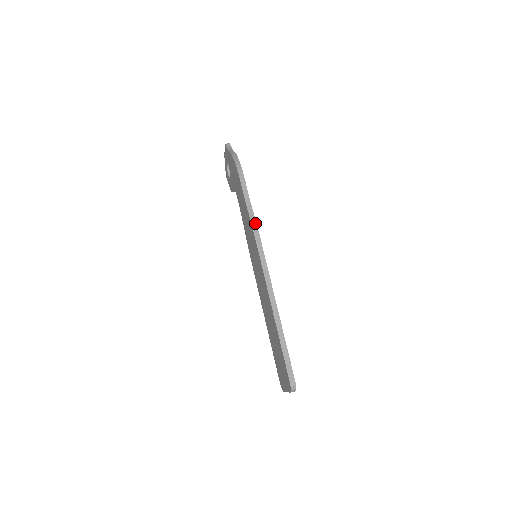
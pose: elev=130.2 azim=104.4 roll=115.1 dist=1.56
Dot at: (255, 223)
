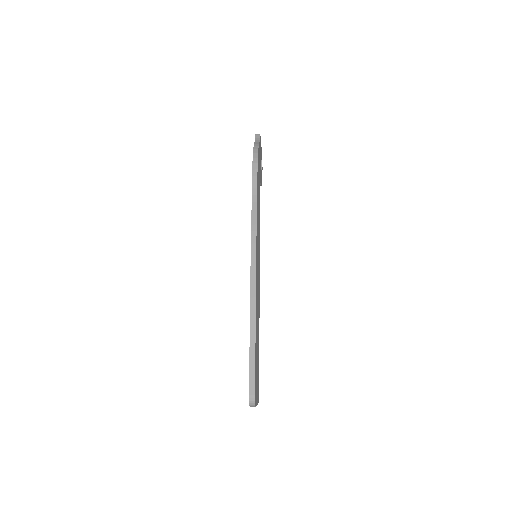
Dot at: (255, 221)
